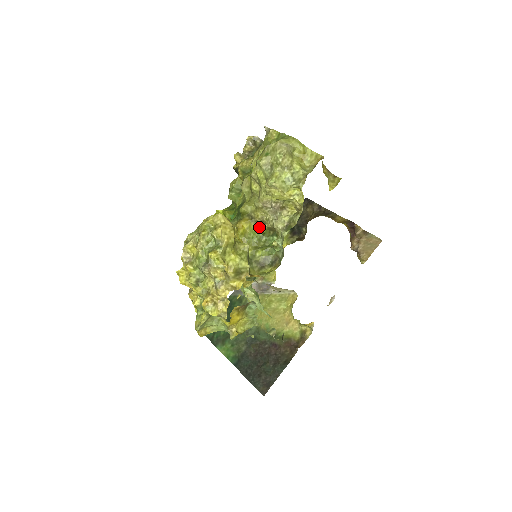
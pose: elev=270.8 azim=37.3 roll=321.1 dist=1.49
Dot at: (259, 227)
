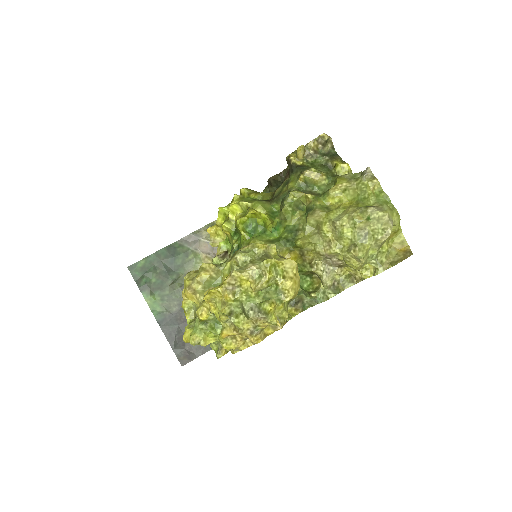
Dot at: (302, 265)
